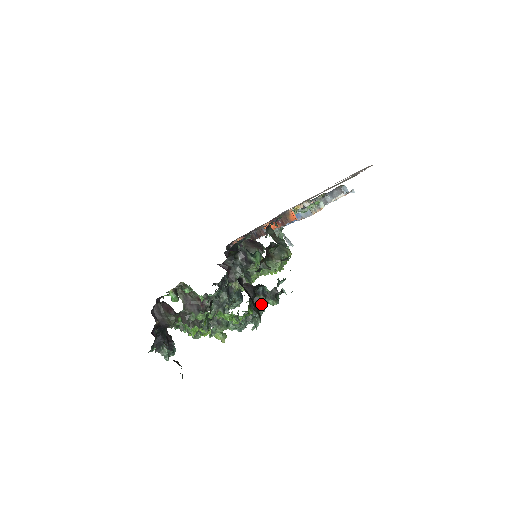
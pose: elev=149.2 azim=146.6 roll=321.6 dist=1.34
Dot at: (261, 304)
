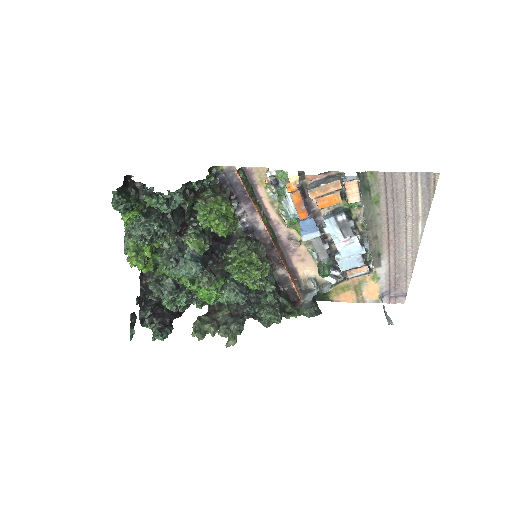
Dot at: (155, 216)
